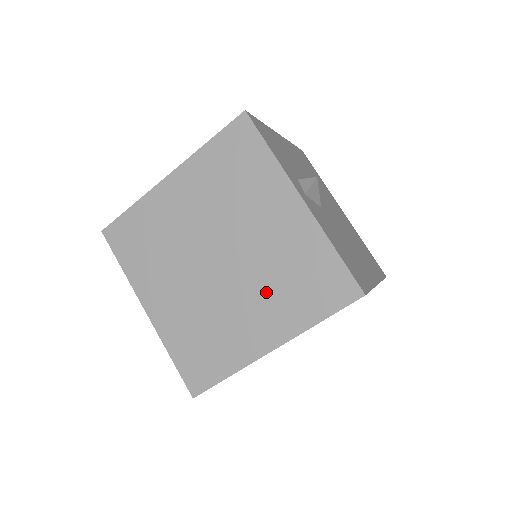
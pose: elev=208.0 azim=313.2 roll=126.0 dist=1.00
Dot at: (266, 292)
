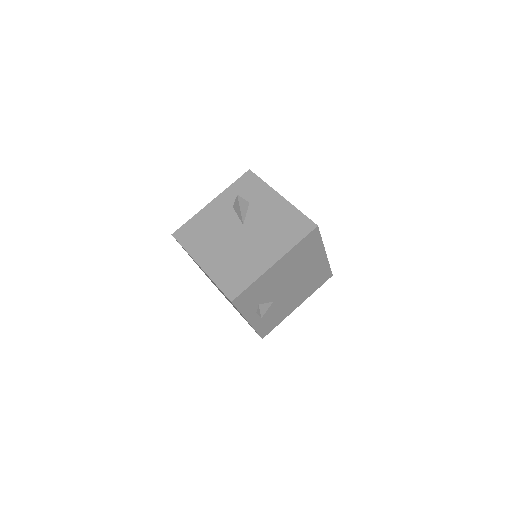
Dot at: occluded
